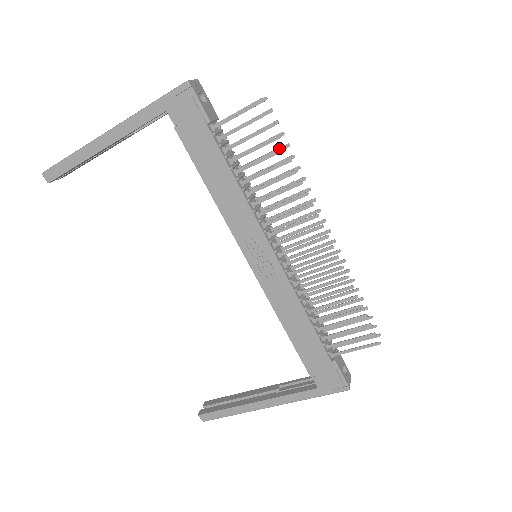
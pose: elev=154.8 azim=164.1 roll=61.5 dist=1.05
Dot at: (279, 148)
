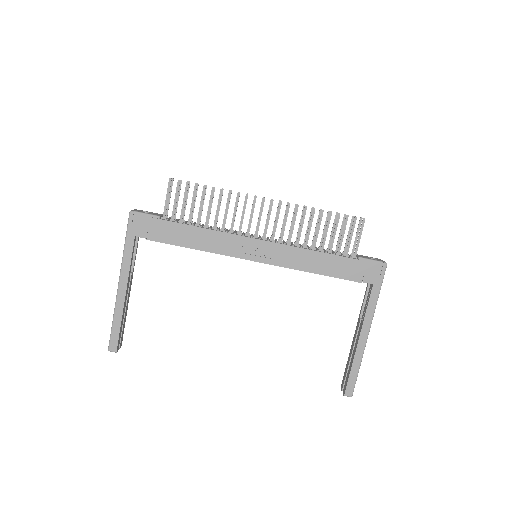
Dot at: occluded
